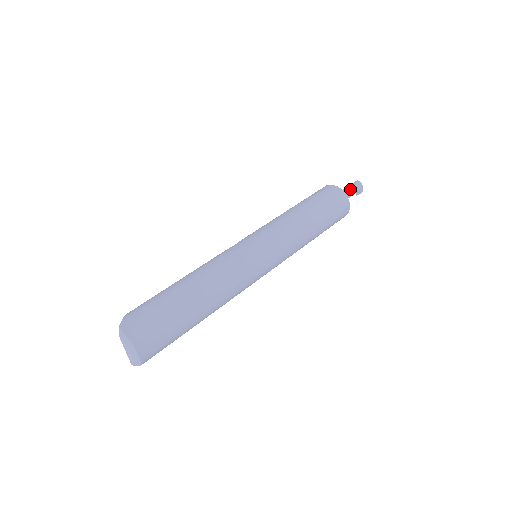
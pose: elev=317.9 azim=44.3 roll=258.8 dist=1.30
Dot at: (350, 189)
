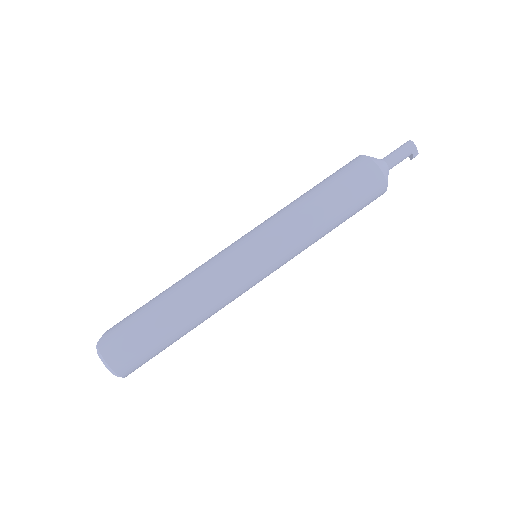
Dot at: (394, 155)
